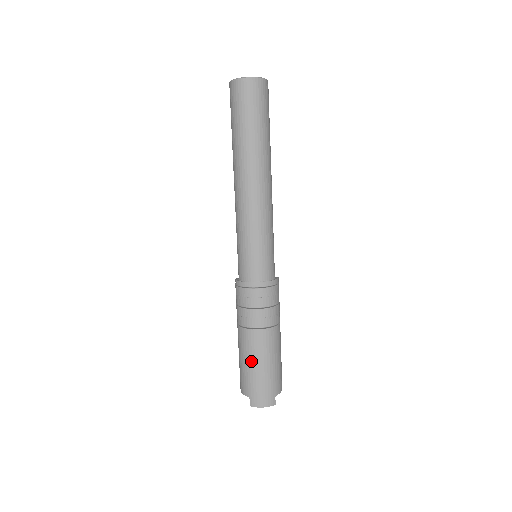
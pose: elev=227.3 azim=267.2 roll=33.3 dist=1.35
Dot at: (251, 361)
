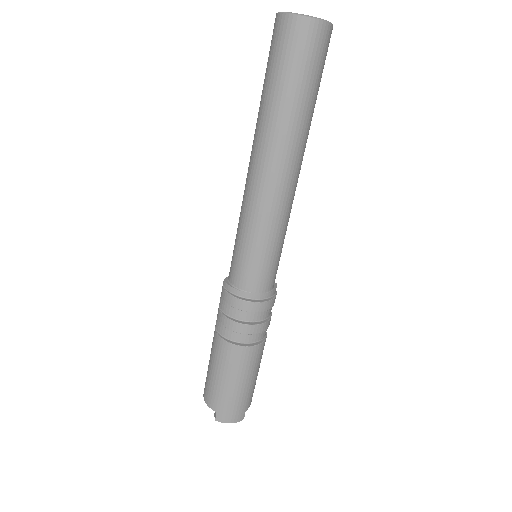
Dot at: (228, 377)
